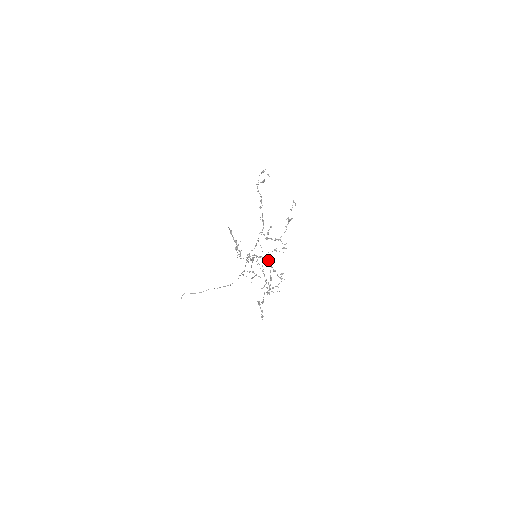
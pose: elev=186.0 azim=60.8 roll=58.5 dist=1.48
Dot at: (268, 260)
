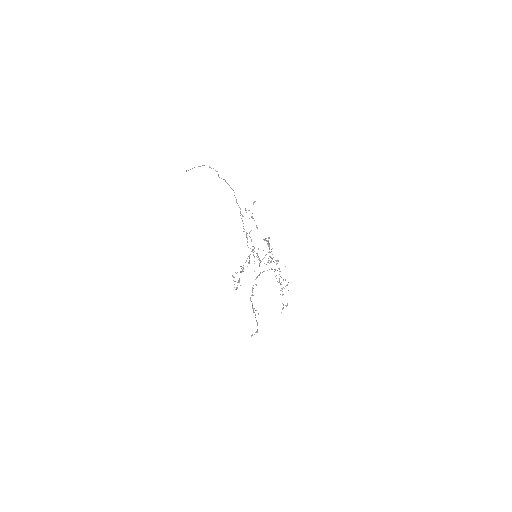
Dot at: occluded
